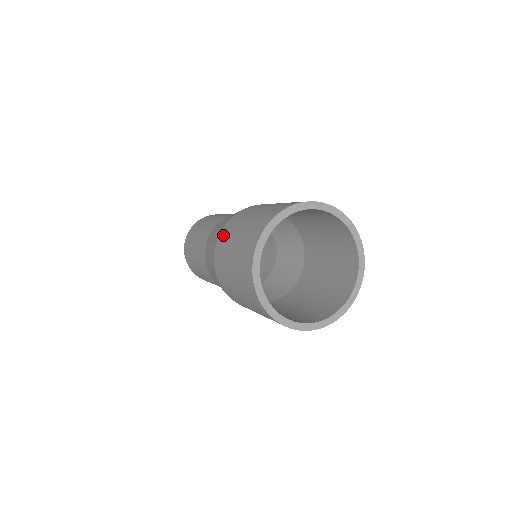
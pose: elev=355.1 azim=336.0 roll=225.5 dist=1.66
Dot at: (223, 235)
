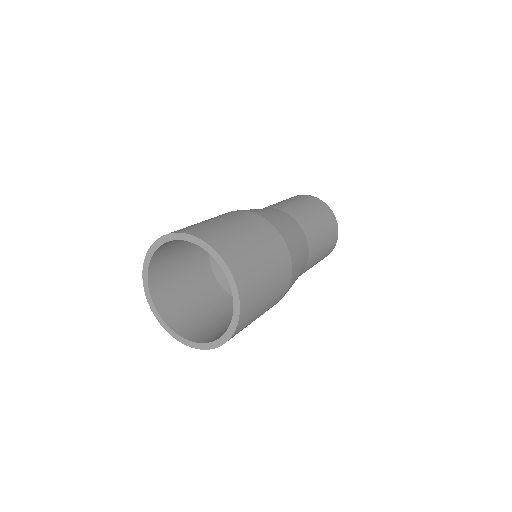
Dot at: occluded
